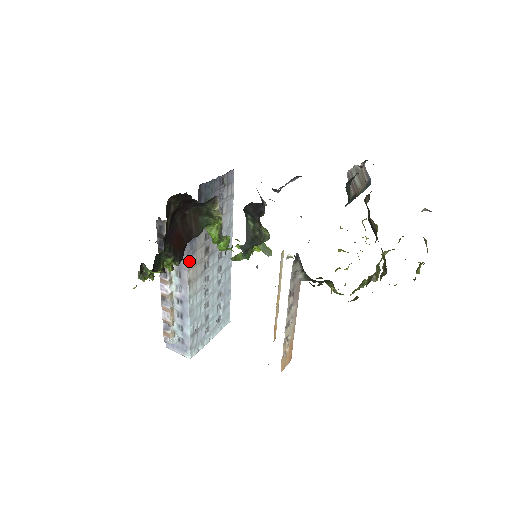
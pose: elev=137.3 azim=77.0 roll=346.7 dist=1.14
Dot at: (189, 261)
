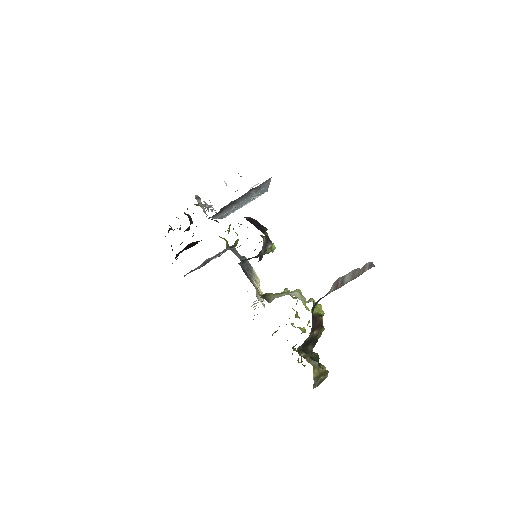
Dot at: (214, 217)
